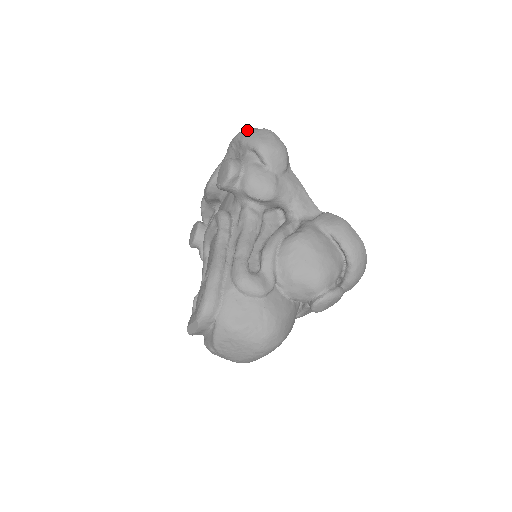
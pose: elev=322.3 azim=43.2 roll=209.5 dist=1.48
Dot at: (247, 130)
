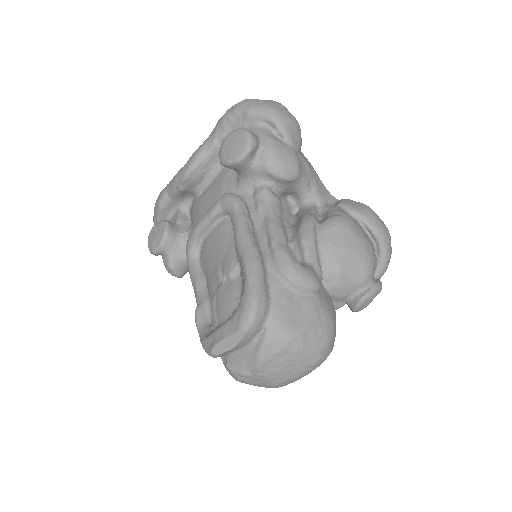
Dot at: (252, 99)
